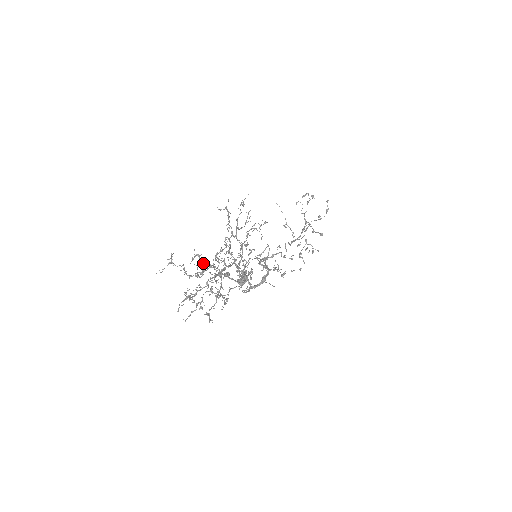
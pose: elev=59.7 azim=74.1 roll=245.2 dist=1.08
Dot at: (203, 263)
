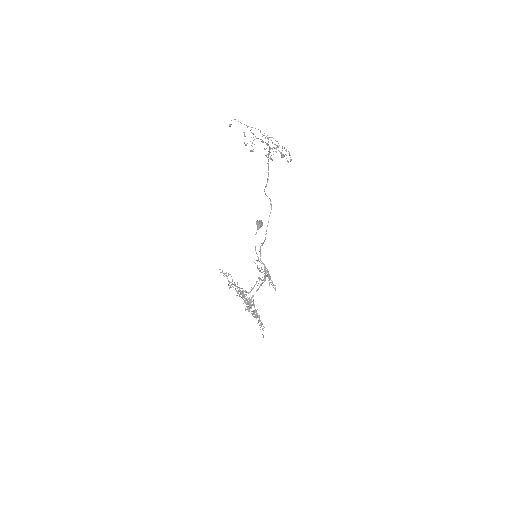
Dot at: occluded
